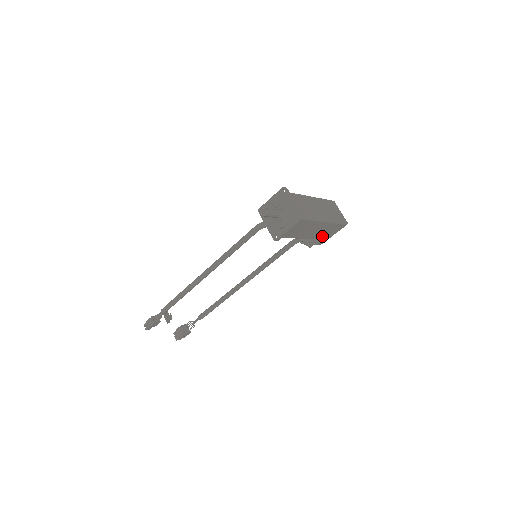
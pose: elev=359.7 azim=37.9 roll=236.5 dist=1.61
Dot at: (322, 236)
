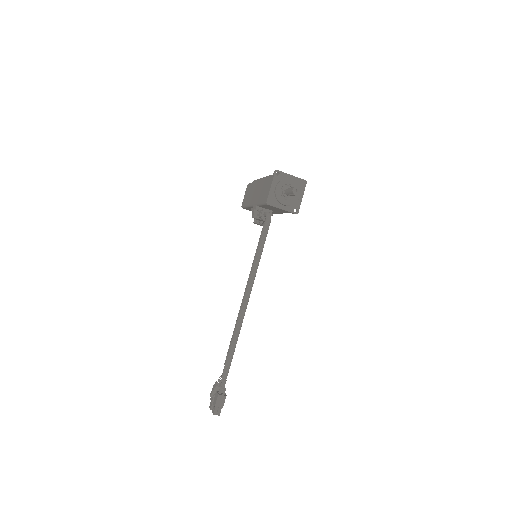
Dot at: occluded
